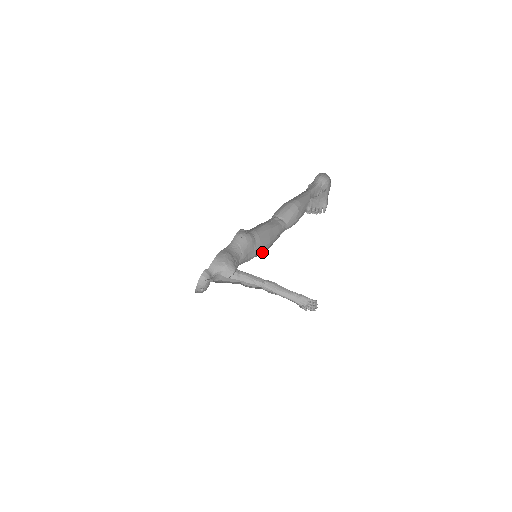
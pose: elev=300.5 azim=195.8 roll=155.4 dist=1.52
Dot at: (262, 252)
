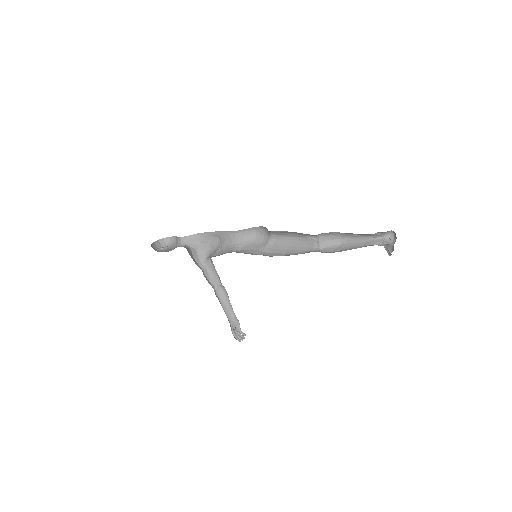
Dot at: (271, 255)
